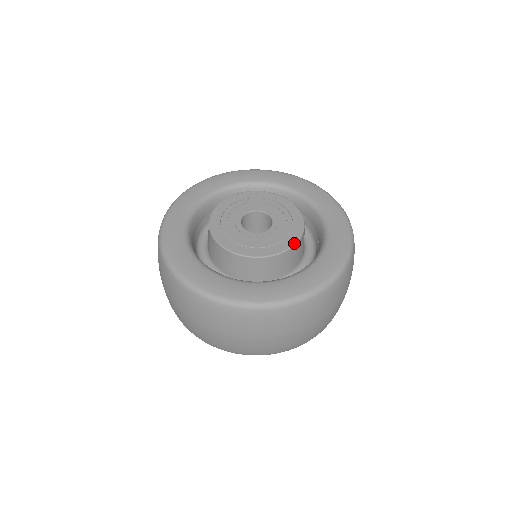
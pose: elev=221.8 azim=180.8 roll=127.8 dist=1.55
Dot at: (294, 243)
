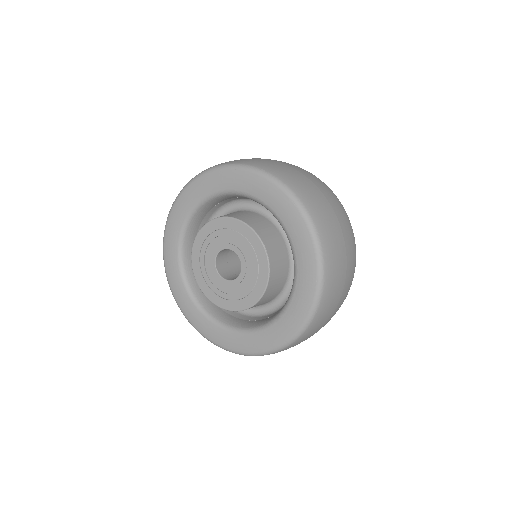
Dot at: (266, 283)
